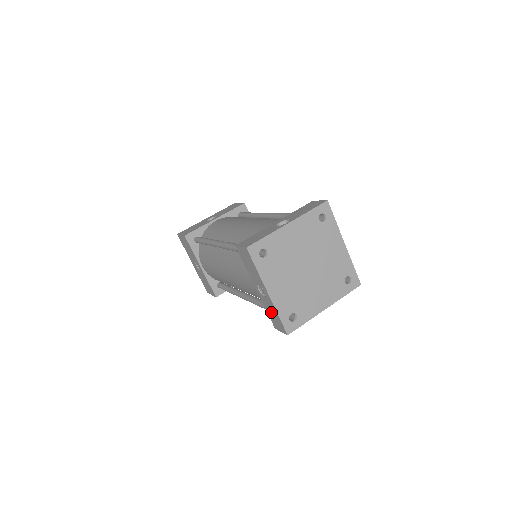
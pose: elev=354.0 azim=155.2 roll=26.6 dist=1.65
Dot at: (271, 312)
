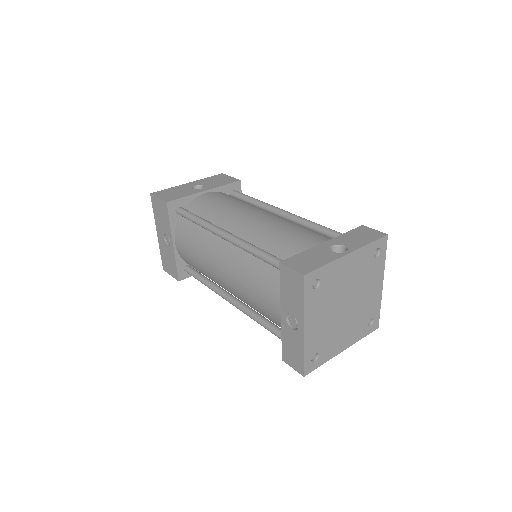
Dot at: (291, 346)
